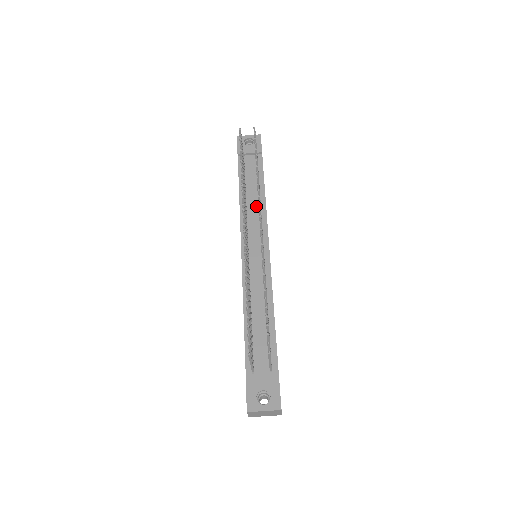
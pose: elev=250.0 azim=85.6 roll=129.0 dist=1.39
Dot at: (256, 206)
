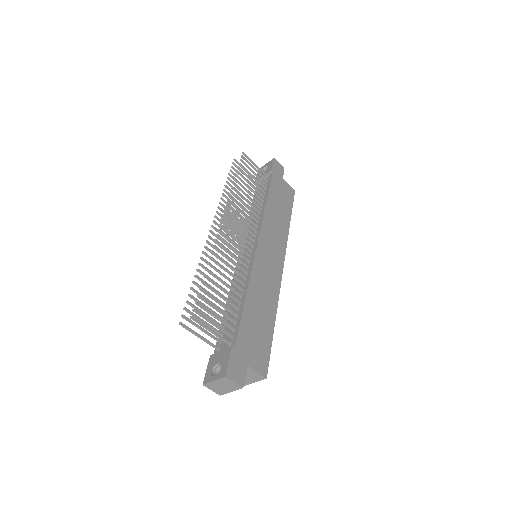
Dot at: occluded
